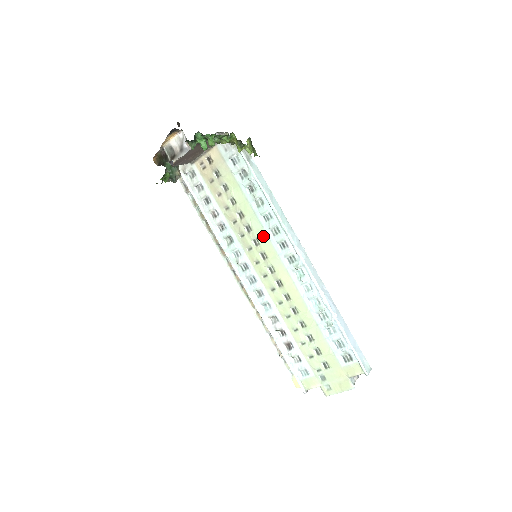
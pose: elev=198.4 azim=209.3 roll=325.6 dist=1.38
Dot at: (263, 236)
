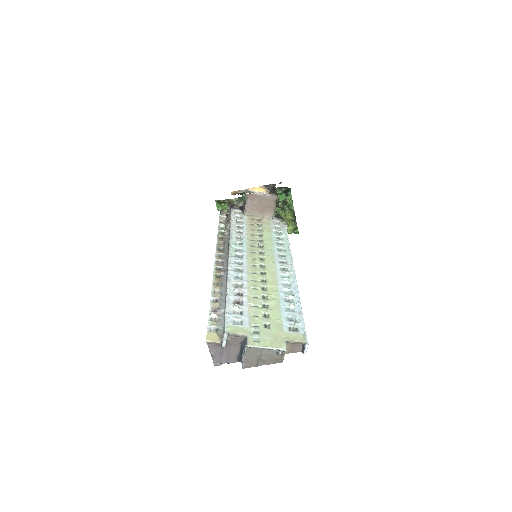
Dot at: (270, 253)
